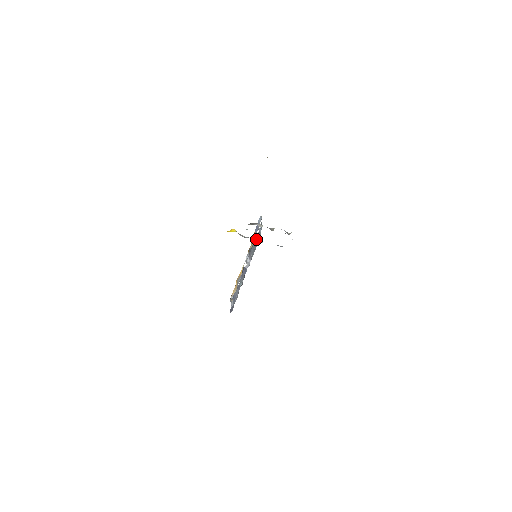
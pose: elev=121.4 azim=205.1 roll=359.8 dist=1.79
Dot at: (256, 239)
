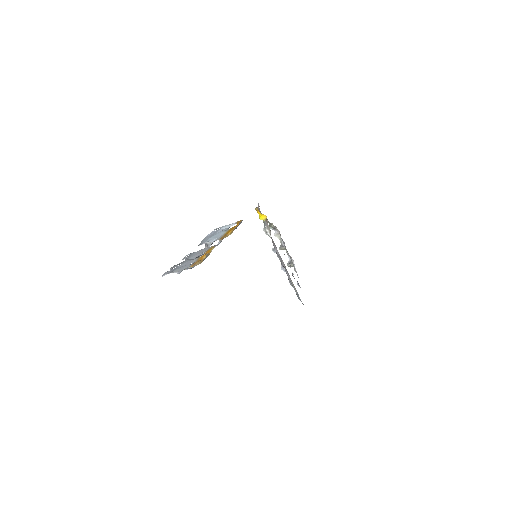
Dot at: occluded
